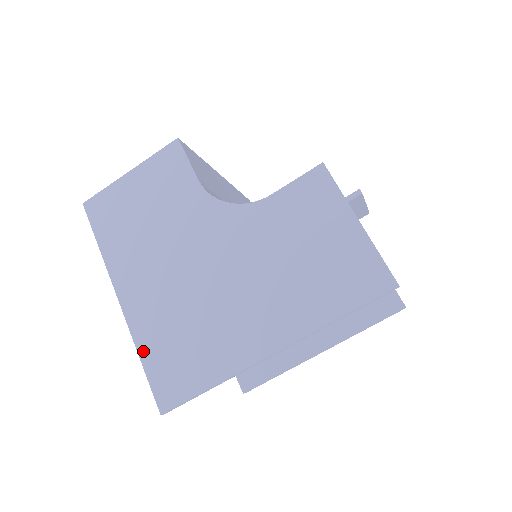
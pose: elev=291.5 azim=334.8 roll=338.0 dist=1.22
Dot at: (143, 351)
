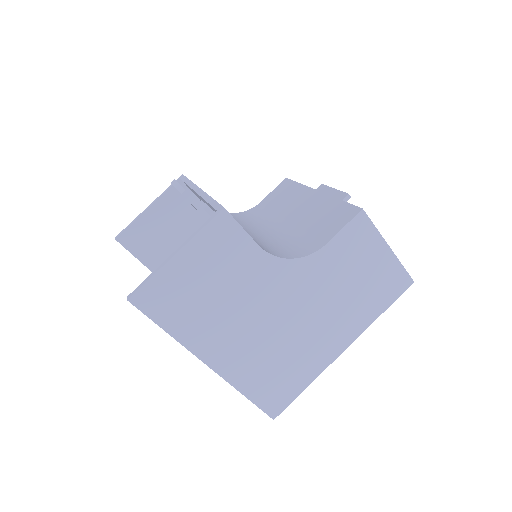
Dot at: (247, 391)
